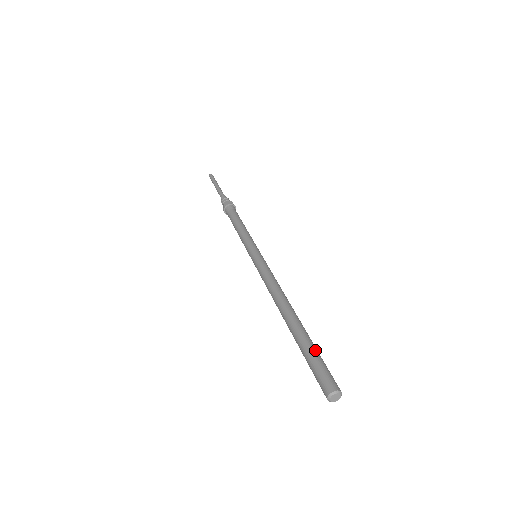
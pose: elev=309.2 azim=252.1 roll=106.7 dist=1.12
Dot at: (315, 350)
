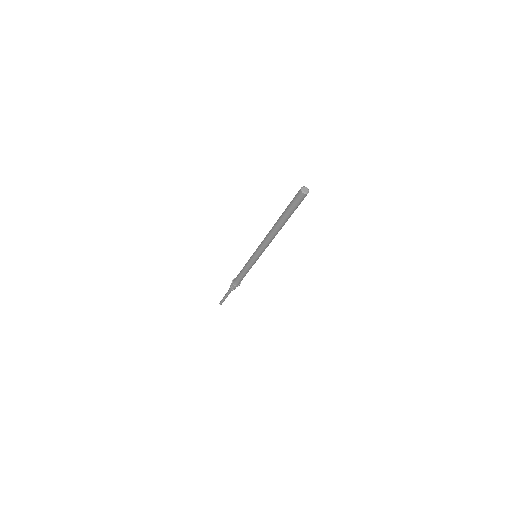
Dot at: occluded
